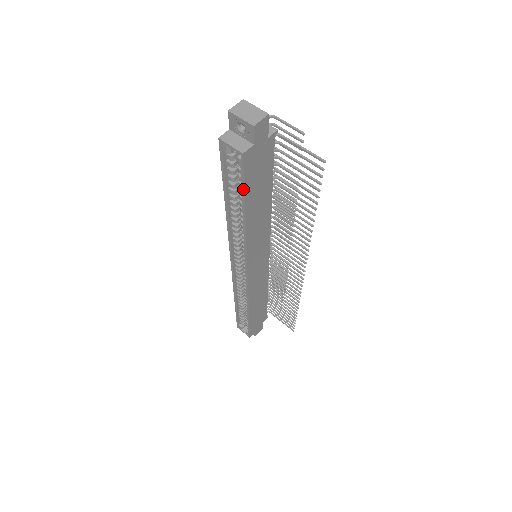
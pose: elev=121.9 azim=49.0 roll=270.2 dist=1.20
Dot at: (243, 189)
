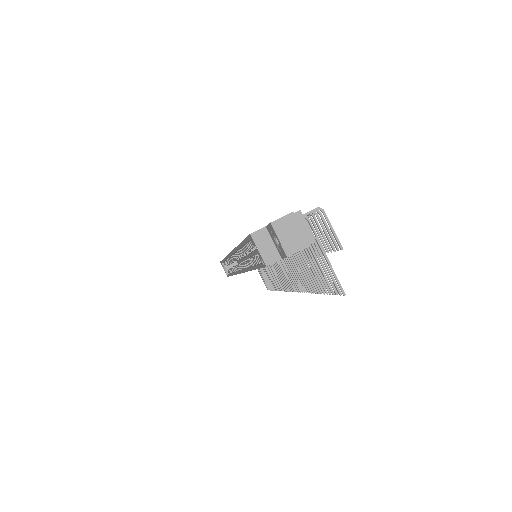
Dot at: (257, 267)
